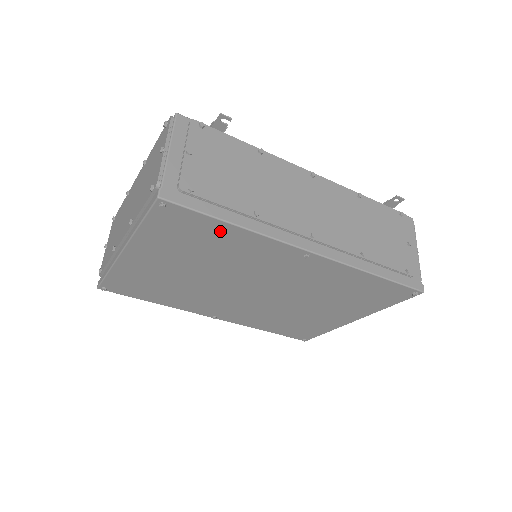
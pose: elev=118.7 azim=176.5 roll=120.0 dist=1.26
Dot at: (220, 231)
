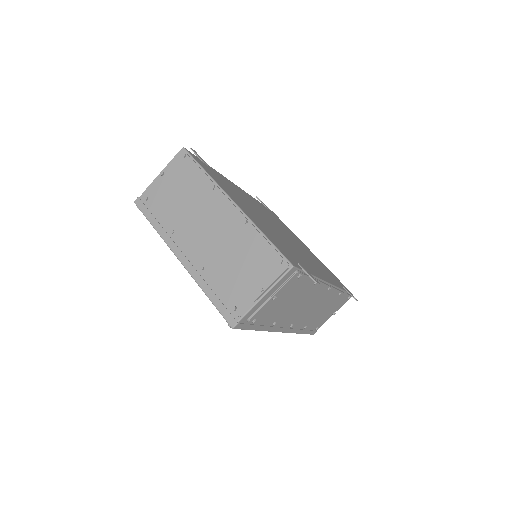
Dot at: occluded
